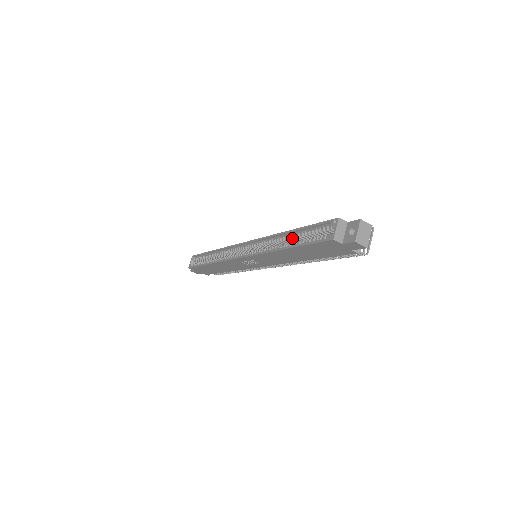
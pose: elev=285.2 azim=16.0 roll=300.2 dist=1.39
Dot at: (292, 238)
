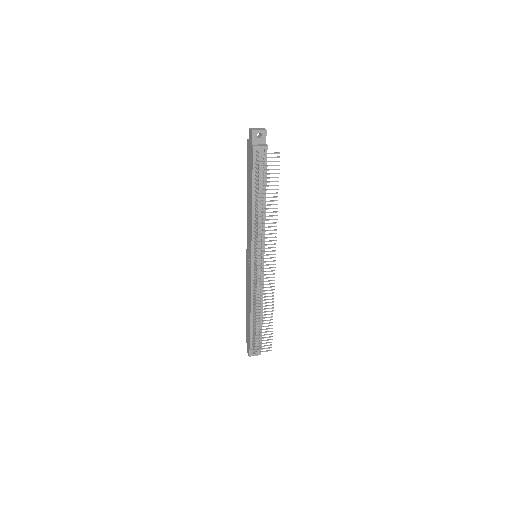
Dot at: occluded
